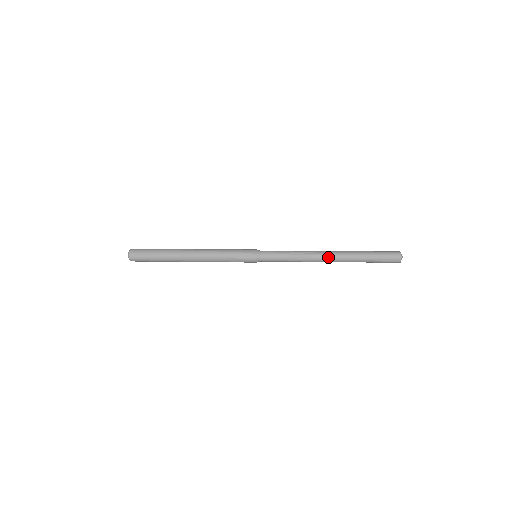
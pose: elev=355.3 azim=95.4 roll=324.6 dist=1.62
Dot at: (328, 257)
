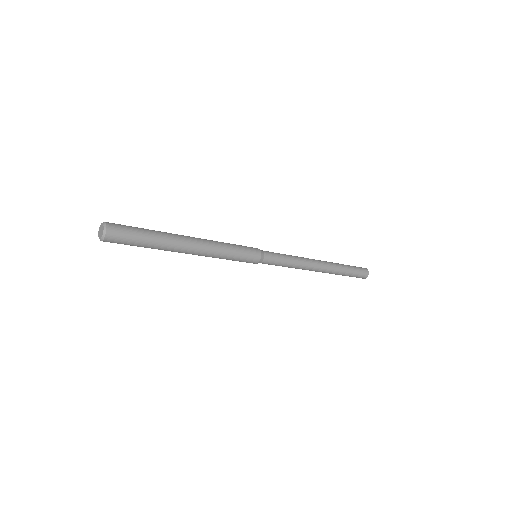
Dot at: (319, 269)
